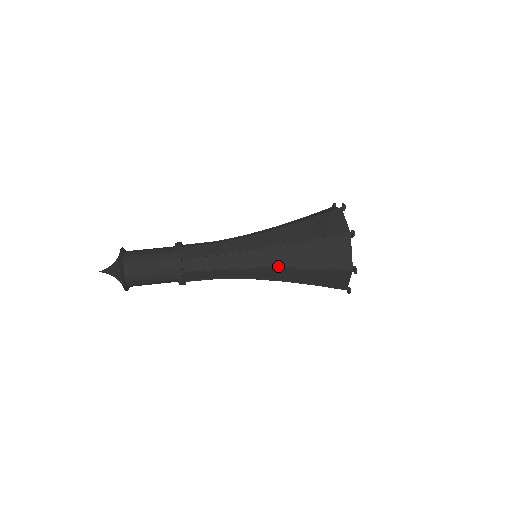
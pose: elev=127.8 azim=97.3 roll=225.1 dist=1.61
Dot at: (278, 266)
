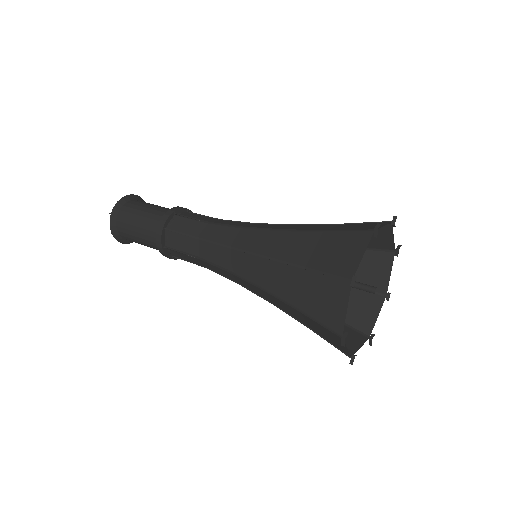
Dot at: (276, 229)
